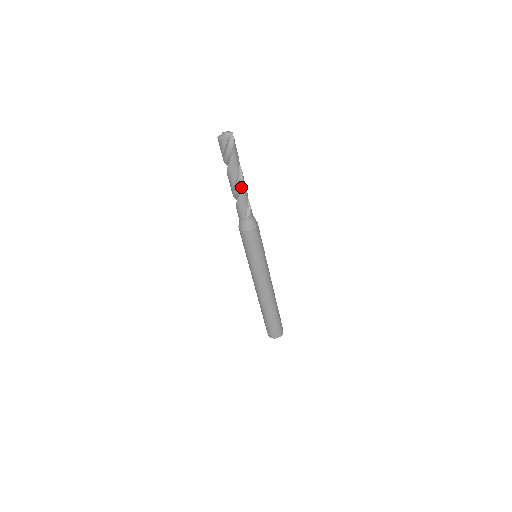
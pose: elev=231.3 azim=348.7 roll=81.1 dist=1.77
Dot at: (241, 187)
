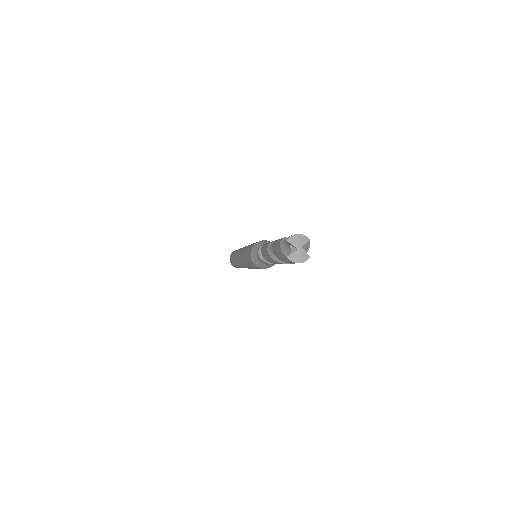
Dot at: occluded
